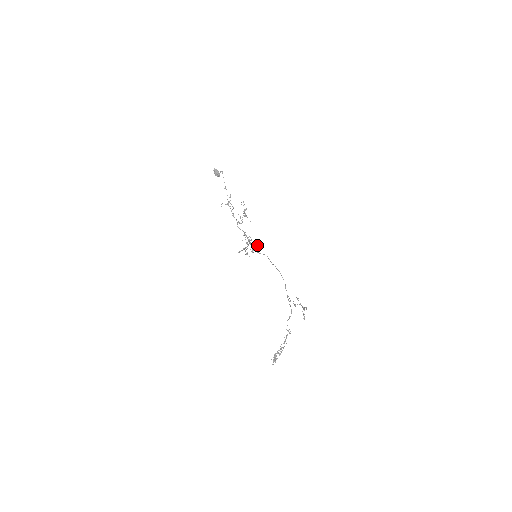
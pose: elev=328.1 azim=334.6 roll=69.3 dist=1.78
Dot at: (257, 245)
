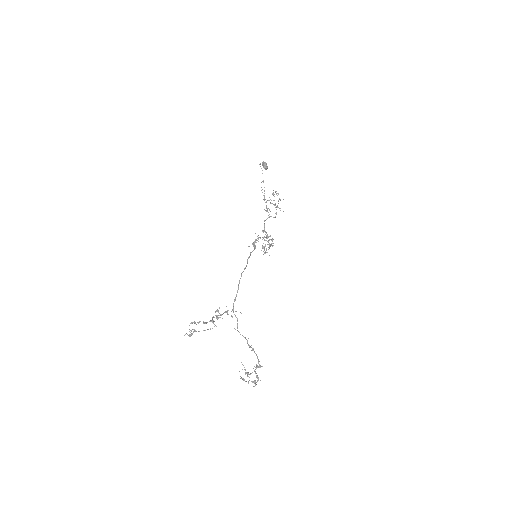
Dot at: (272, 241)
